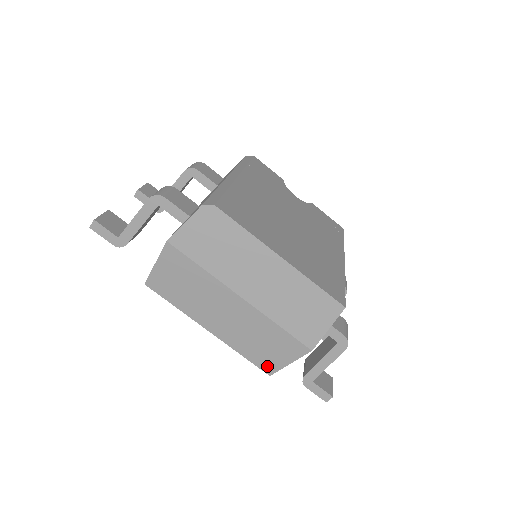
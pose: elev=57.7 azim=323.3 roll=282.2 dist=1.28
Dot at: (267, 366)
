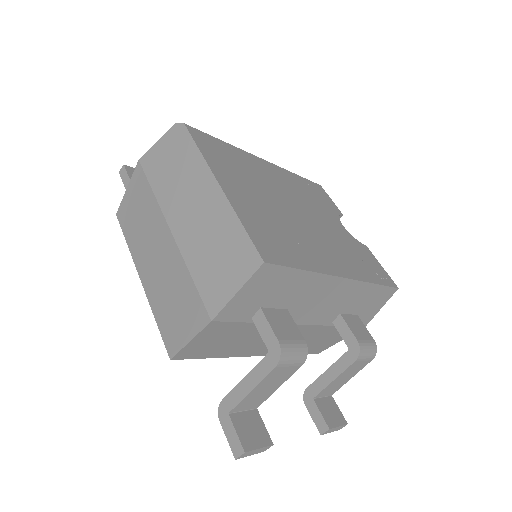
Dot at: (171, 342)
